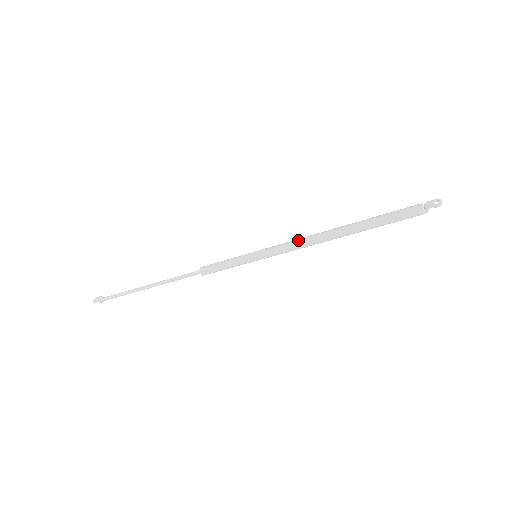
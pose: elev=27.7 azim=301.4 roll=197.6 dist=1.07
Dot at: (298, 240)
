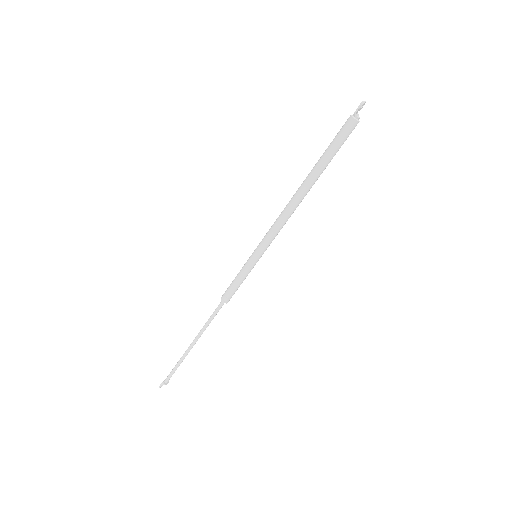
Dot at: occluded
